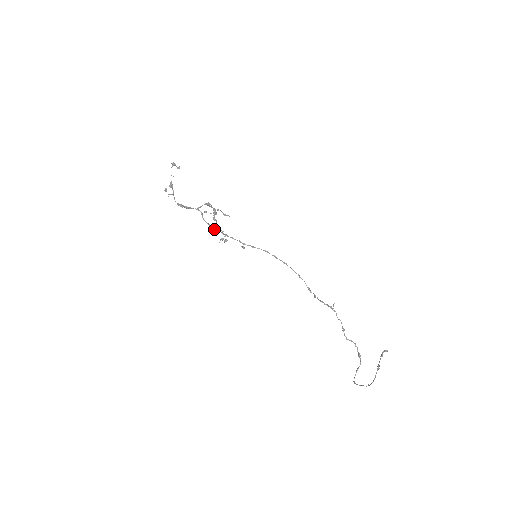
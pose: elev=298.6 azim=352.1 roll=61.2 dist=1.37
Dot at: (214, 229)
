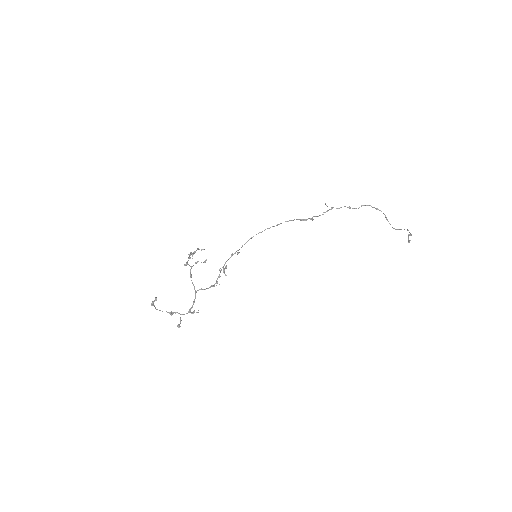
Dot at: (217, 281)
